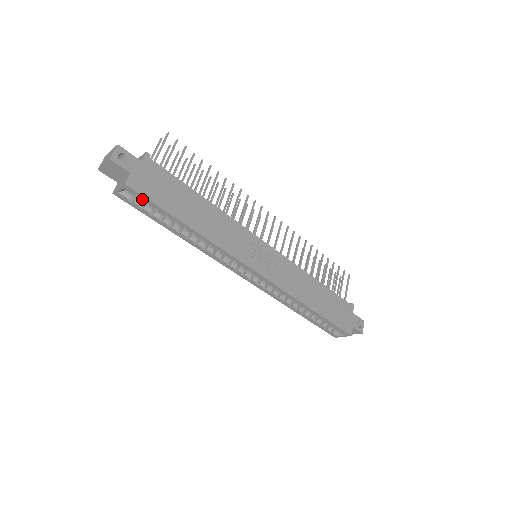
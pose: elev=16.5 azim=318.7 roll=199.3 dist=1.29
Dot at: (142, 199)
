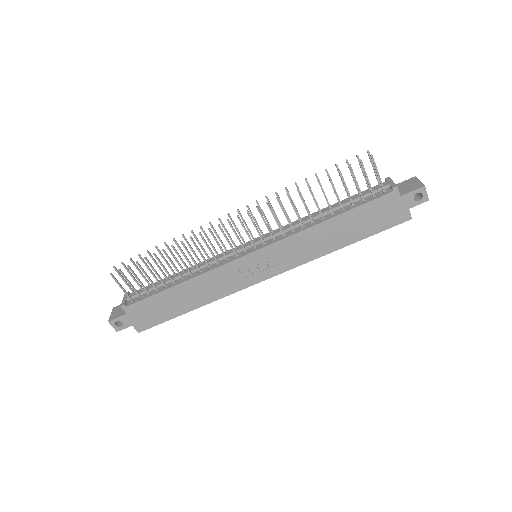
Dot at: (154, 324)
